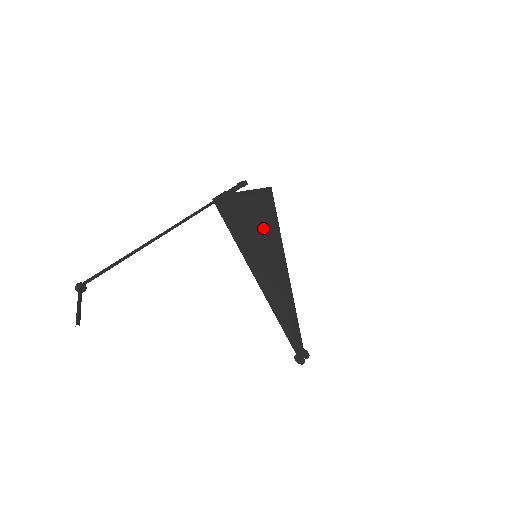
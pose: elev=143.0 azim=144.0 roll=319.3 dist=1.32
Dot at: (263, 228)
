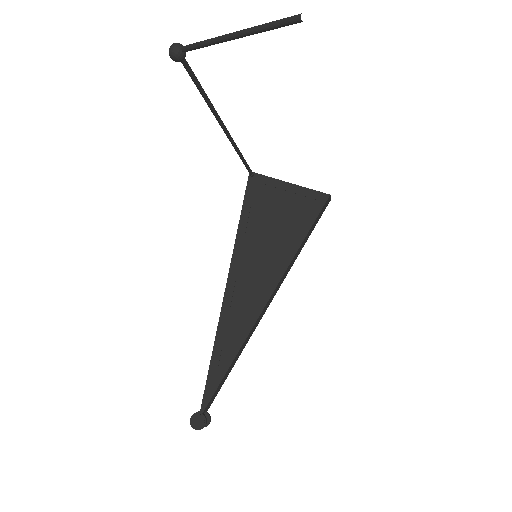
Dot at: (294, 230)
